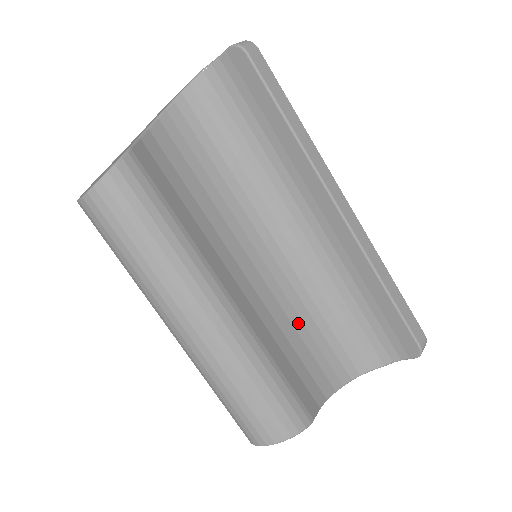
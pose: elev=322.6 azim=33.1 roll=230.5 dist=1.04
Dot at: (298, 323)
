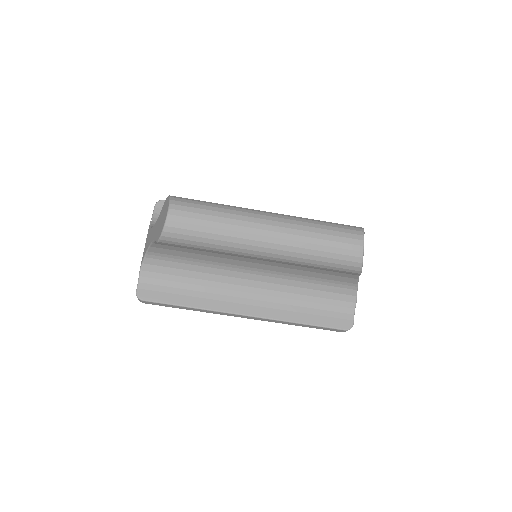
Dot at: occluded
